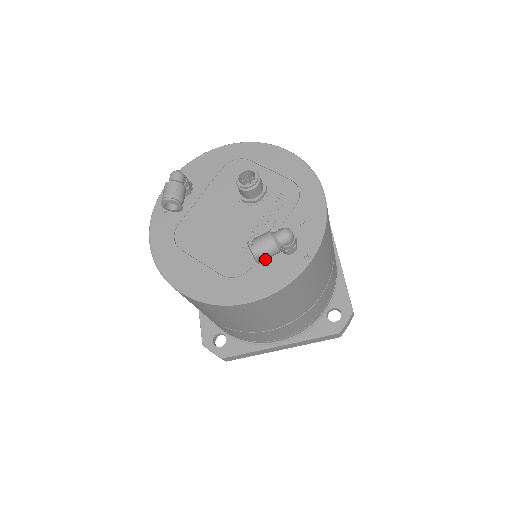
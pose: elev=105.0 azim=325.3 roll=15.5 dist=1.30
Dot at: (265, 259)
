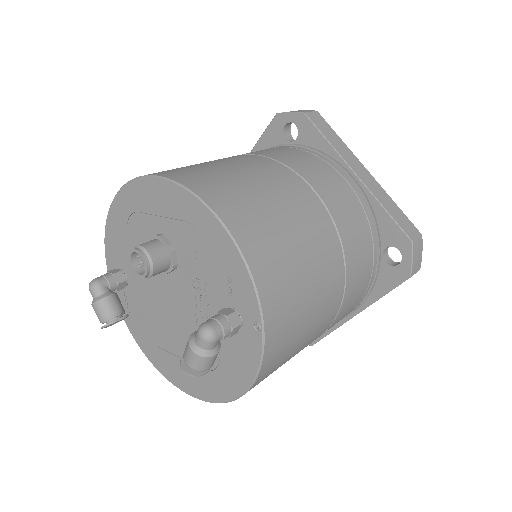
Dot at: (212, 365)
